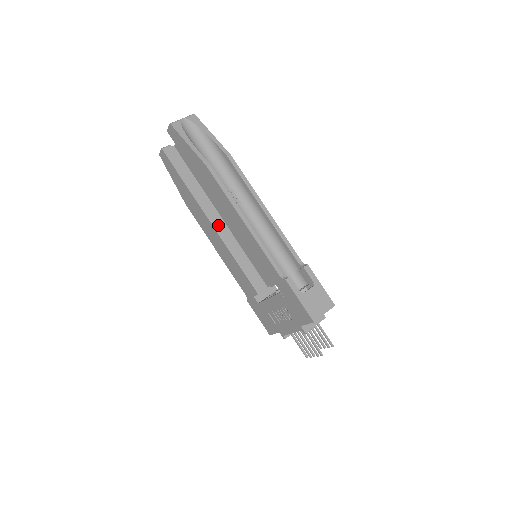
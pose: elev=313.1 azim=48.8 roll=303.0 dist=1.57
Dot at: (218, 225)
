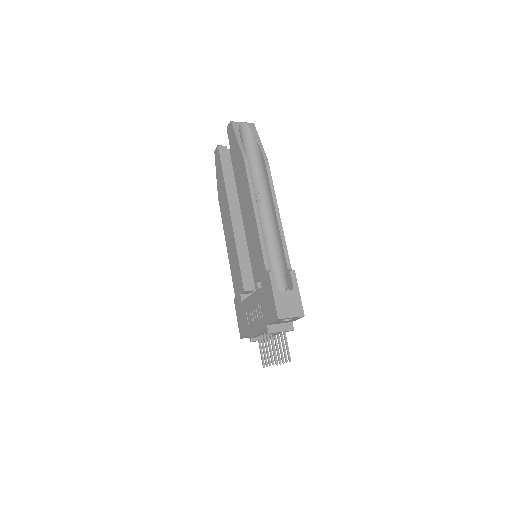
Dot at: (236, 221)
